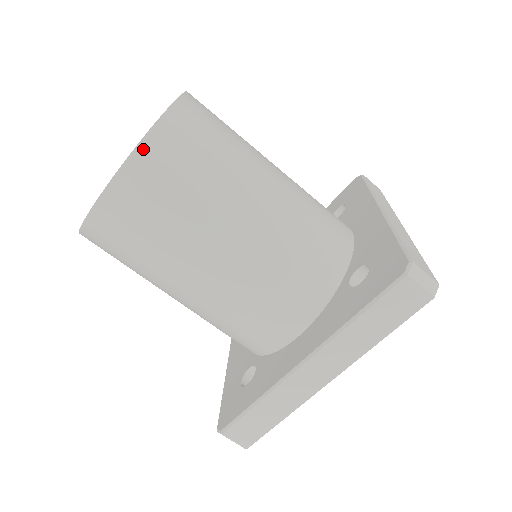
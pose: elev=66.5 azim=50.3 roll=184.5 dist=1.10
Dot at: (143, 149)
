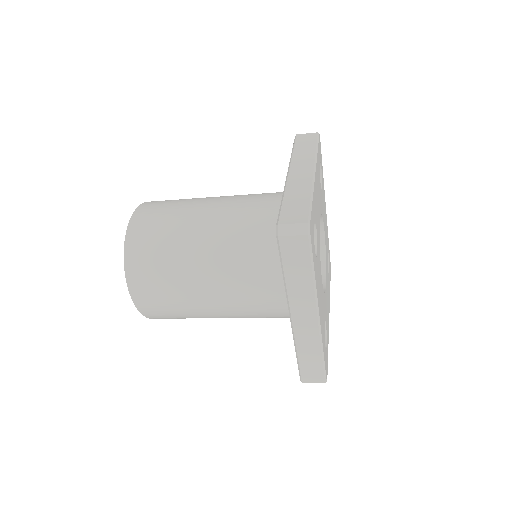
Dot at: occluded
